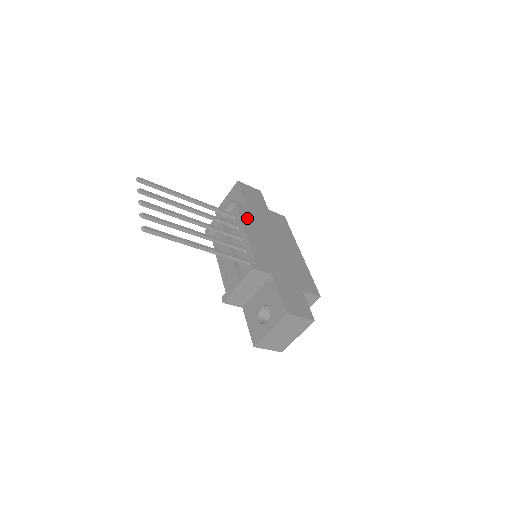
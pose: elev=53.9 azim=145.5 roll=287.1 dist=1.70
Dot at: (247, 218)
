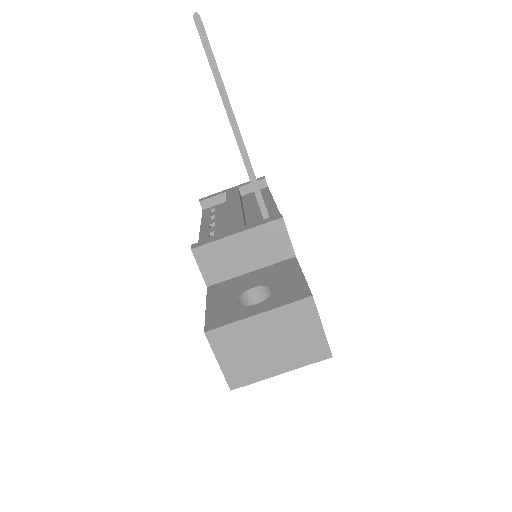
Dot at: occluded
